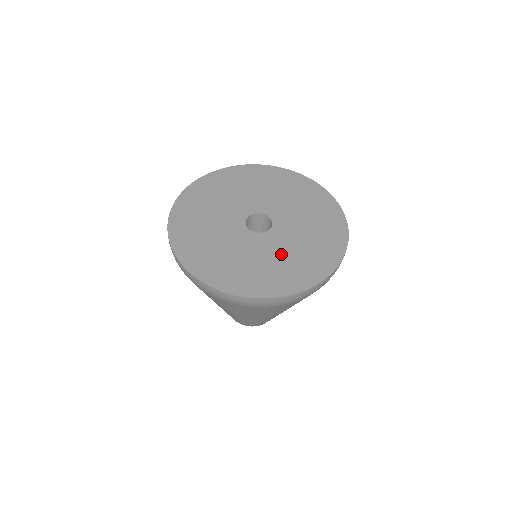
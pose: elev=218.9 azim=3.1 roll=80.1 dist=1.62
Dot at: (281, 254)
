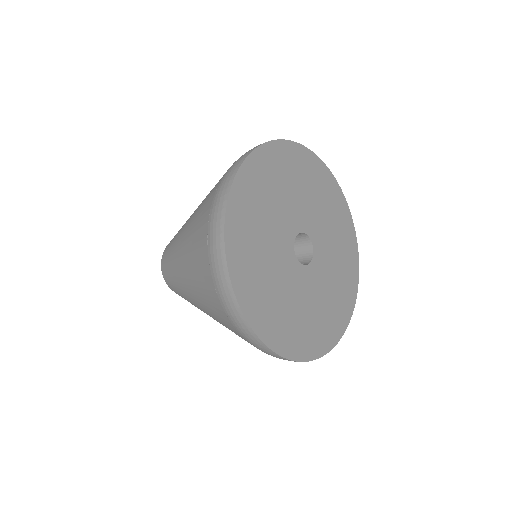
Dot at: (331, 279)
